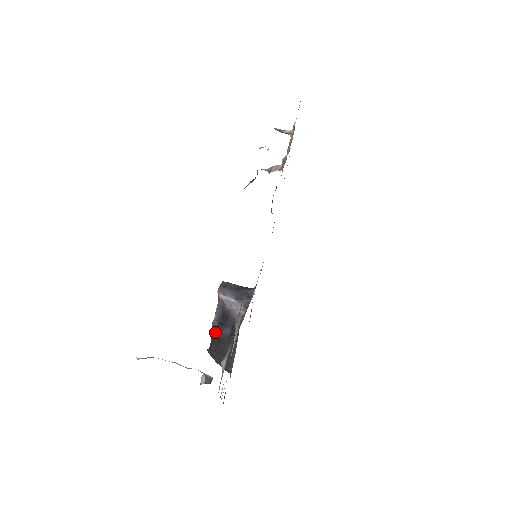
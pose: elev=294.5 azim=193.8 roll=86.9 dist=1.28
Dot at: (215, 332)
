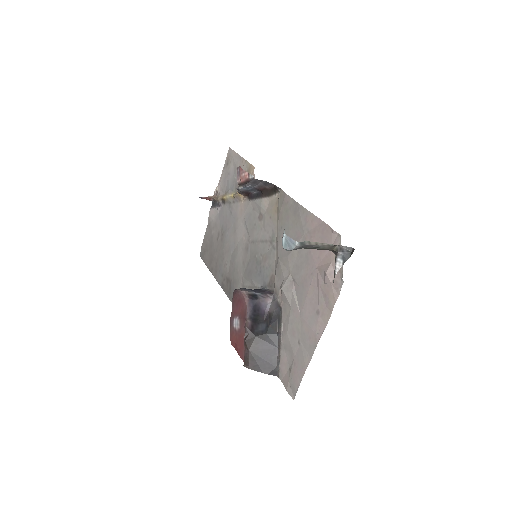
Dot at: (251, 333)
